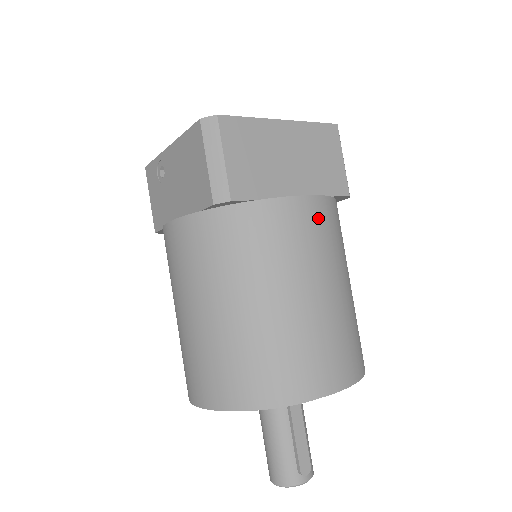
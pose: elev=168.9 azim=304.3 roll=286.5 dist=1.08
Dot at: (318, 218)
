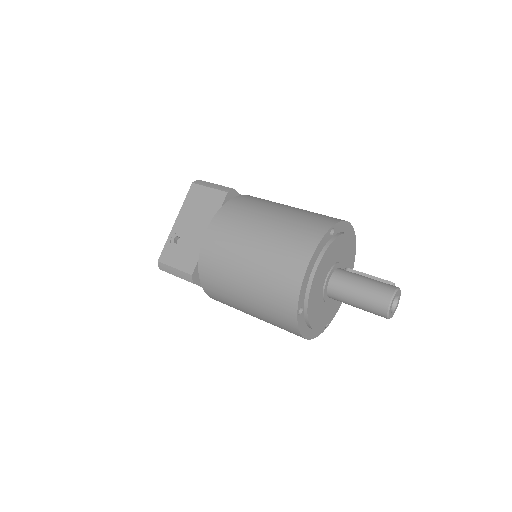
Dot at: occluded
